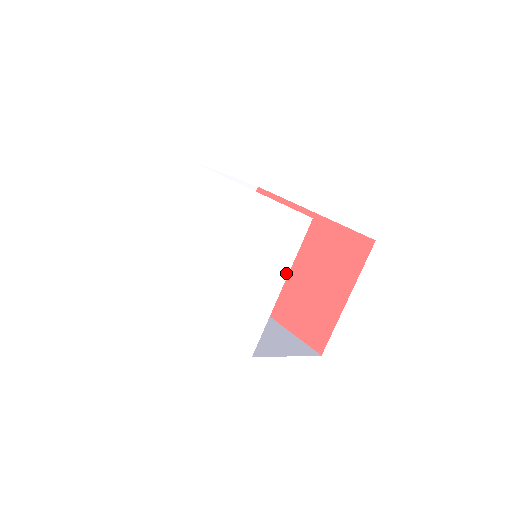
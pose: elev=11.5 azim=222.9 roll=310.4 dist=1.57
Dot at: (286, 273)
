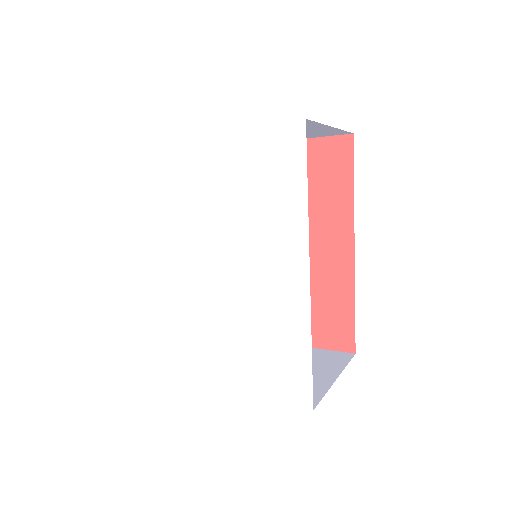
Dot at: (245, 393)
